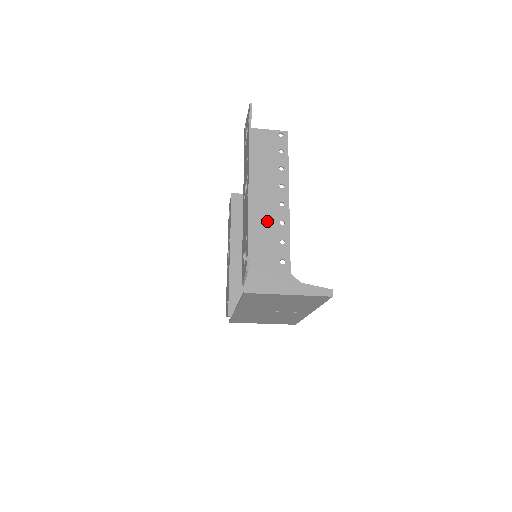
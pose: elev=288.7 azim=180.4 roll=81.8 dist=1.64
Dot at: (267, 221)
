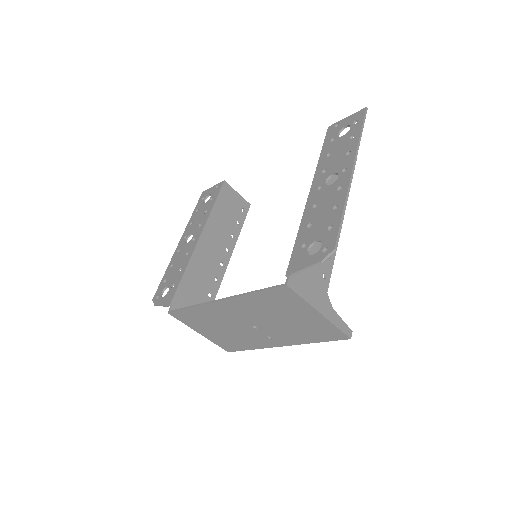
Dot at: occluded
